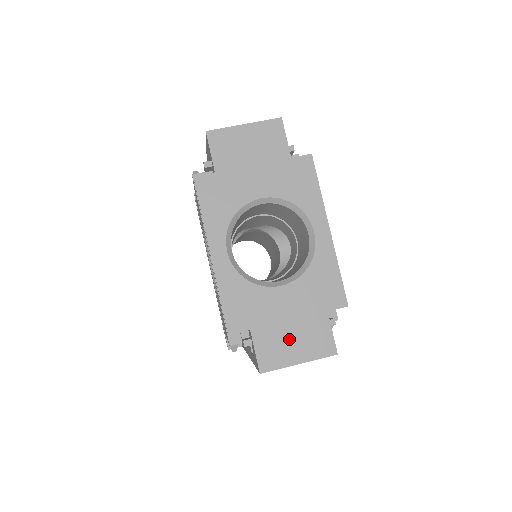
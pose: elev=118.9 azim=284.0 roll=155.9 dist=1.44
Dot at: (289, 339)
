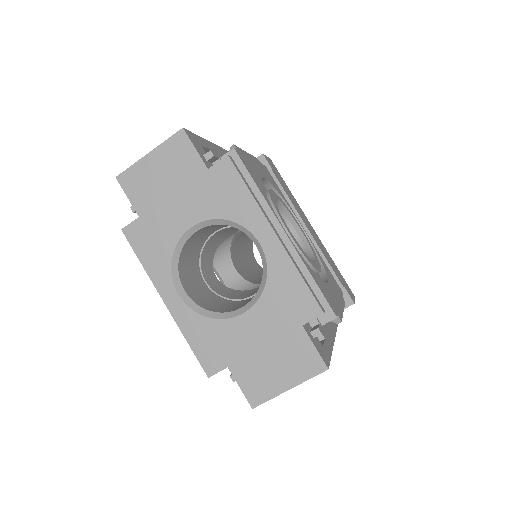
Dot at: (270, 366)
